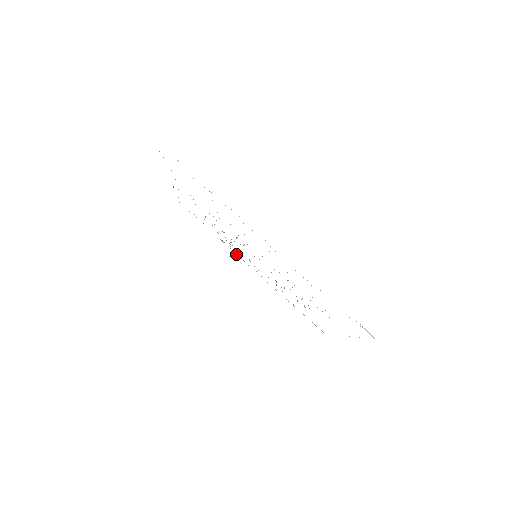
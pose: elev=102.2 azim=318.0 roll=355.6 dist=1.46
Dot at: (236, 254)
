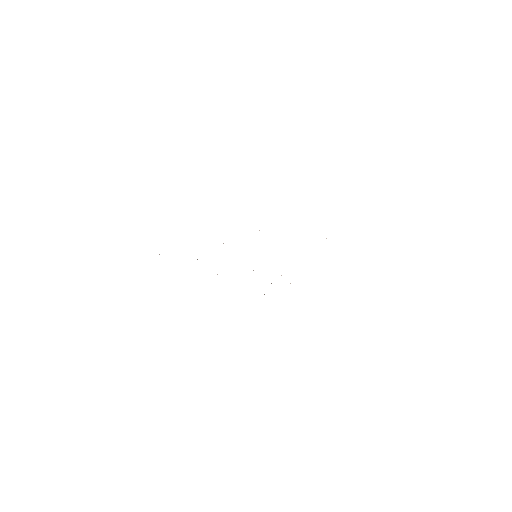
Dot at: occluded
